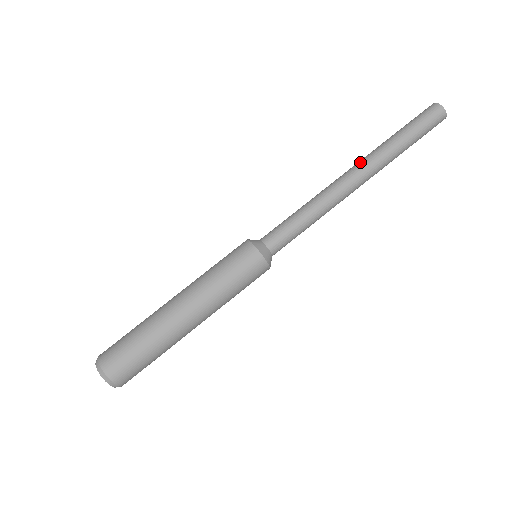
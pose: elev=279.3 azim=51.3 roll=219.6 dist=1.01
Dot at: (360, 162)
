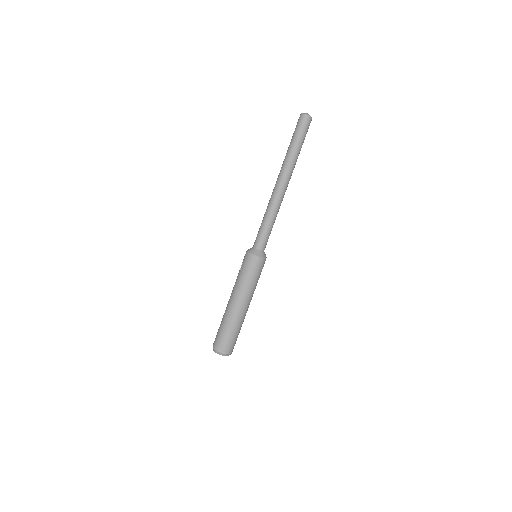
Dot at: (284, 176)
